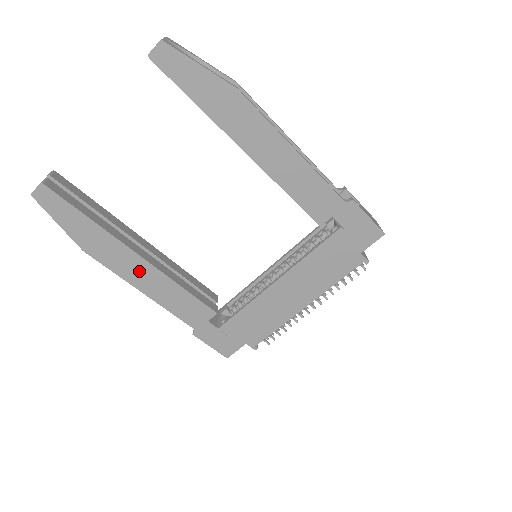
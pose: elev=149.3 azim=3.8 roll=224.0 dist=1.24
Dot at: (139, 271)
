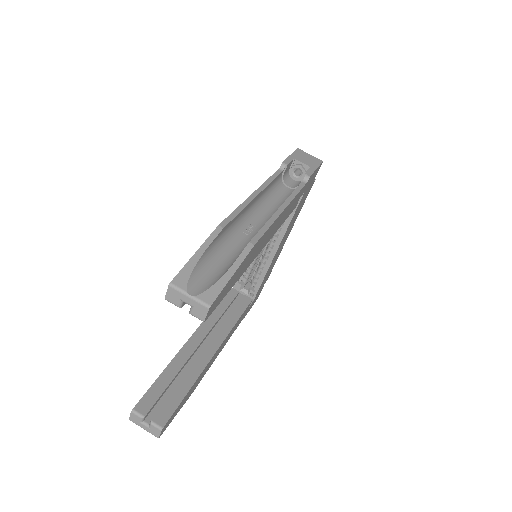
Dot at: occluded
